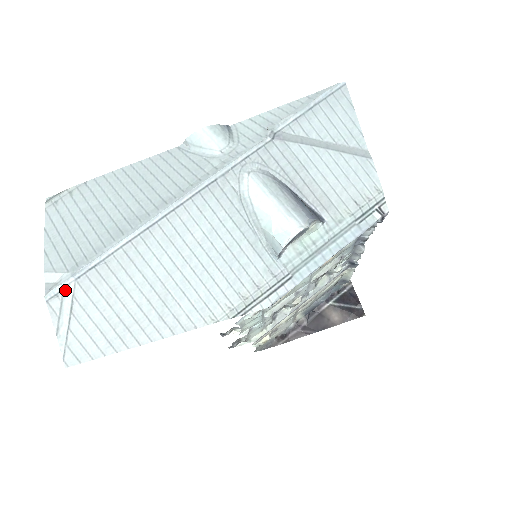
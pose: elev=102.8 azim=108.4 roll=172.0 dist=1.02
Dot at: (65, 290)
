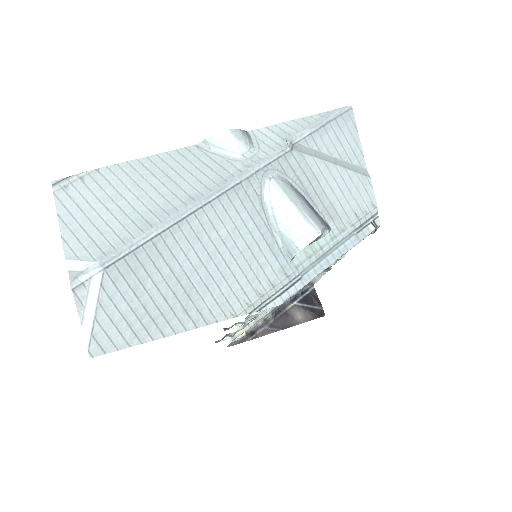
Dot at: (92, 279)
